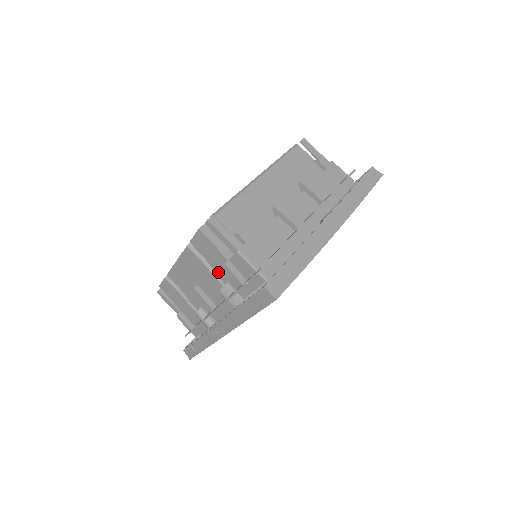
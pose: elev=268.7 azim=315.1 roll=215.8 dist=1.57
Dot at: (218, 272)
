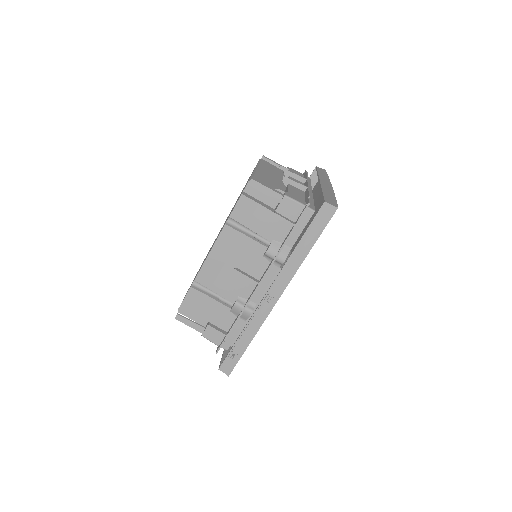
Dot at: (262, 234)
